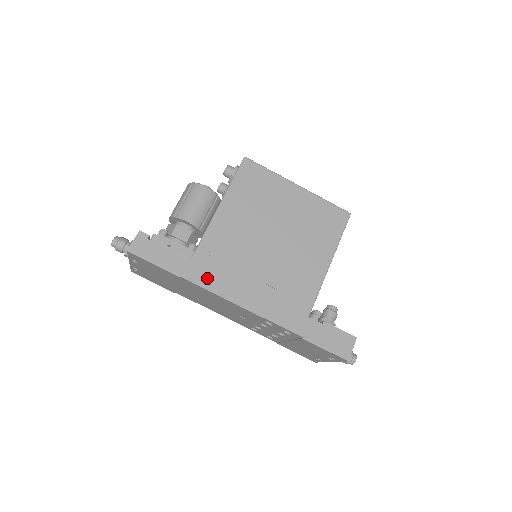
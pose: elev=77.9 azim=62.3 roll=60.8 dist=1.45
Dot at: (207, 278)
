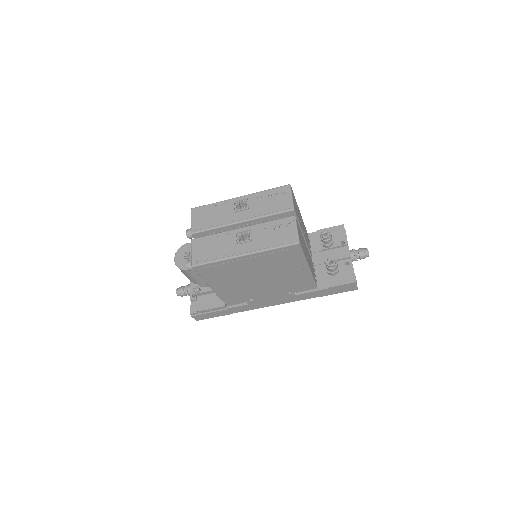
Dot at: (244, 308)
